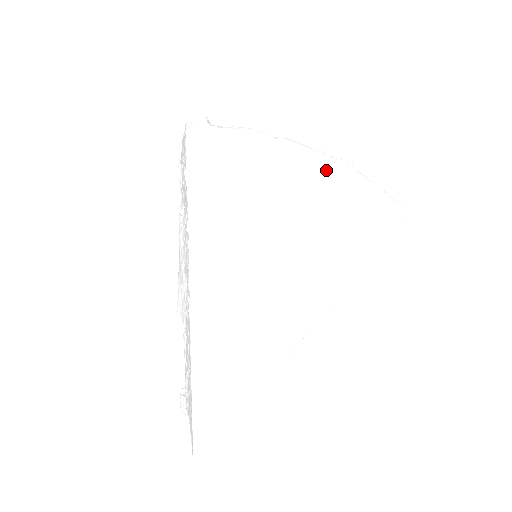
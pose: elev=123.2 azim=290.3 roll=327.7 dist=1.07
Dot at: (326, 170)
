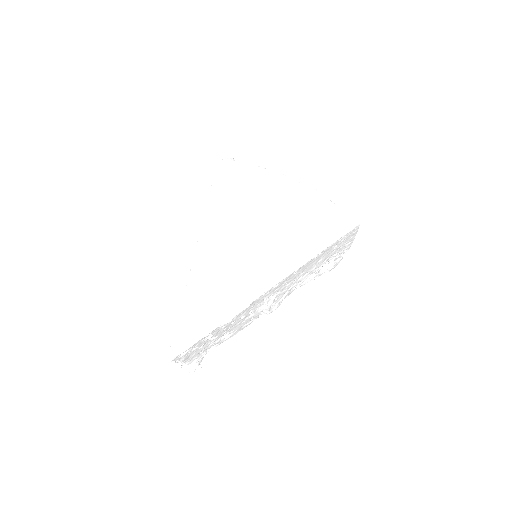
Dot at: (303, 192)
